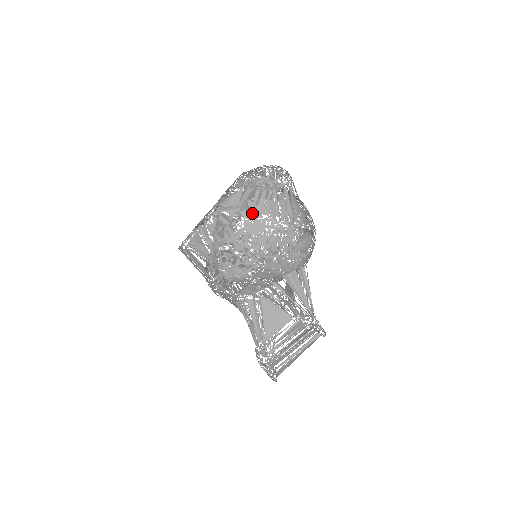
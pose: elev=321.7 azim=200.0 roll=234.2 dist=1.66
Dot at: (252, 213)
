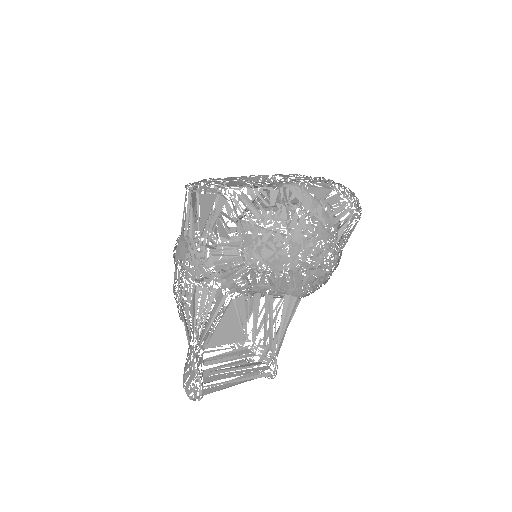
Dot at: (327, 218)
